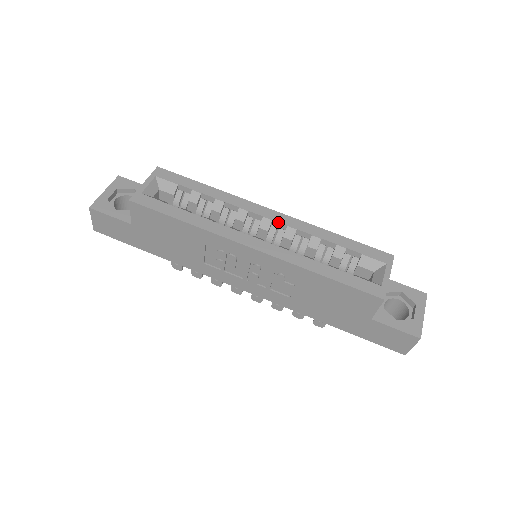
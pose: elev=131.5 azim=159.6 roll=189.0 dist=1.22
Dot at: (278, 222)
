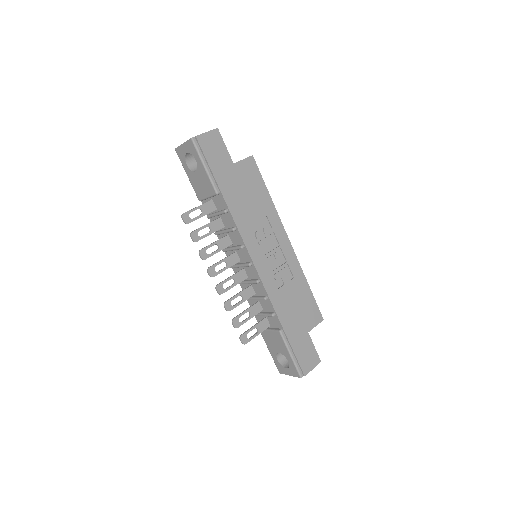
Dot at: occluded
